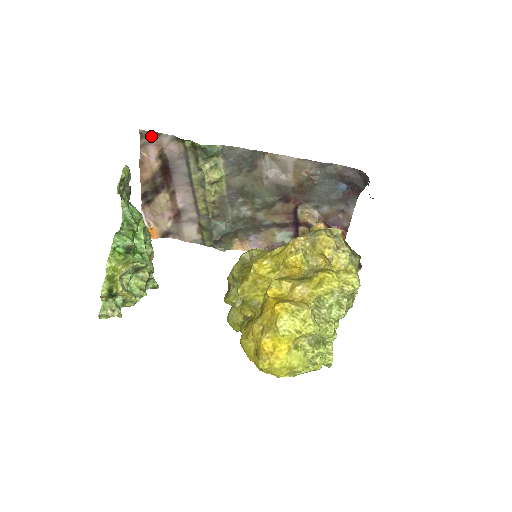
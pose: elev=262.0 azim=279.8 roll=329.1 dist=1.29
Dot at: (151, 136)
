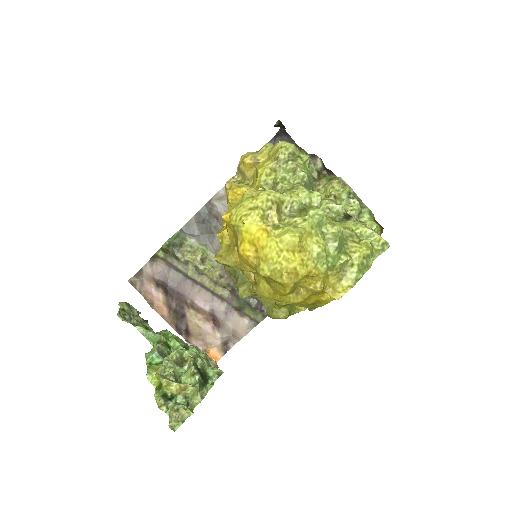
Dot at: (138, 278)
